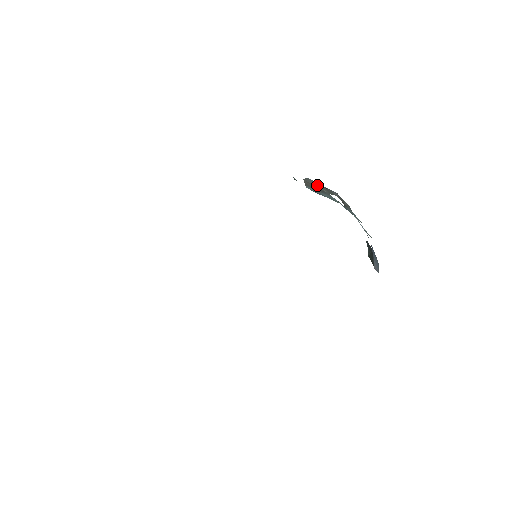
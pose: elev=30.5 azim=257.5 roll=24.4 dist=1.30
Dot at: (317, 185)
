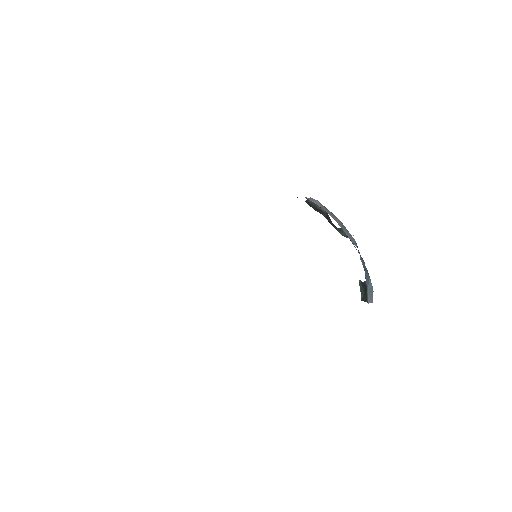
Dot at: (317, 210)
